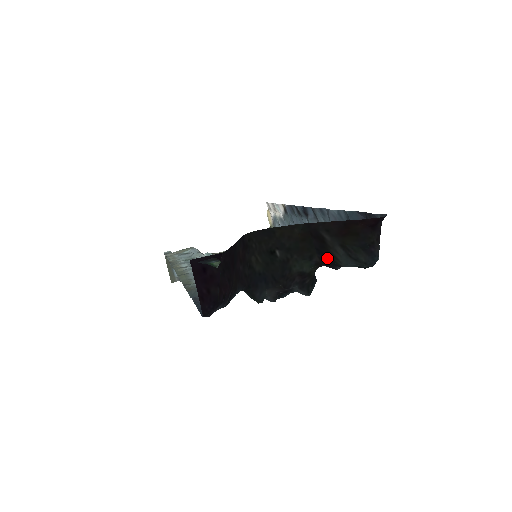
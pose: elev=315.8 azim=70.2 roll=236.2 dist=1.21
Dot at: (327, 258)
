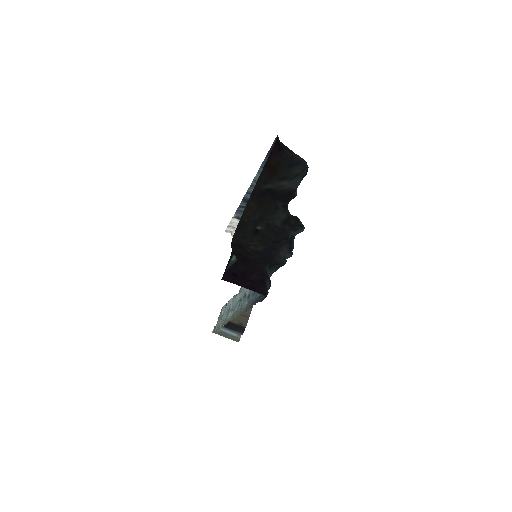
Dot at: (284, 196)
